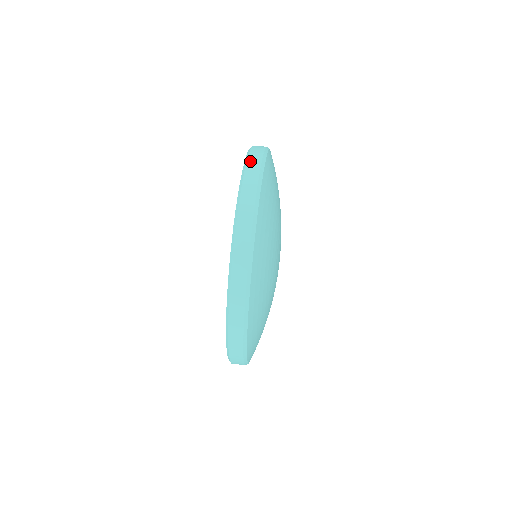
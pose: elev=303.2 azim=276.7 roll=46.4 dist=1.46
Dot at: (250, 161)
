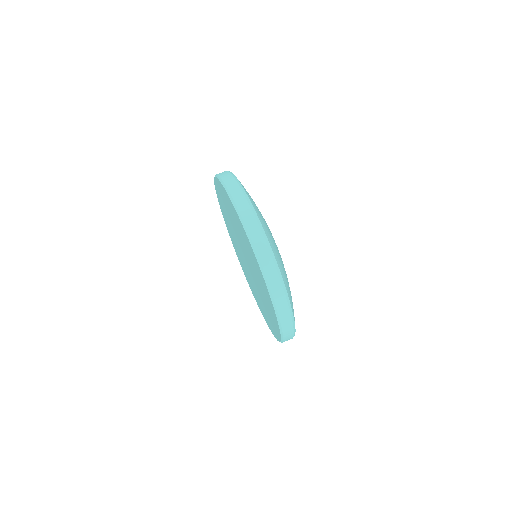
Dot at: occluded
